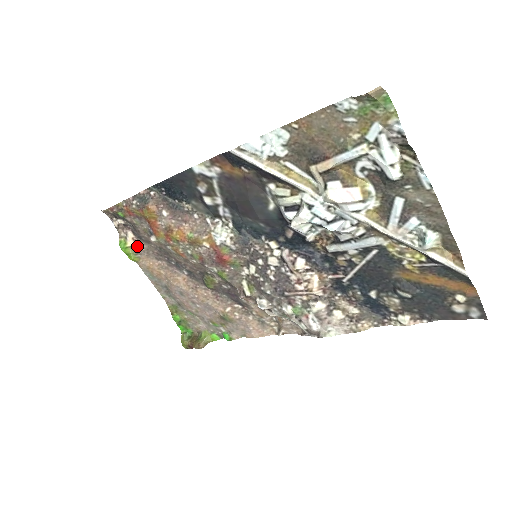
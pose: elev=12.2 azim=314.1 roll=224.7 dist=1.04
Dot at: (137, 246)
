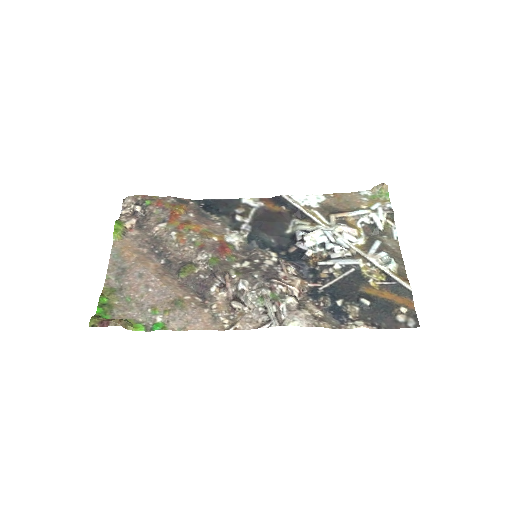
Dot at: (130, 231)
